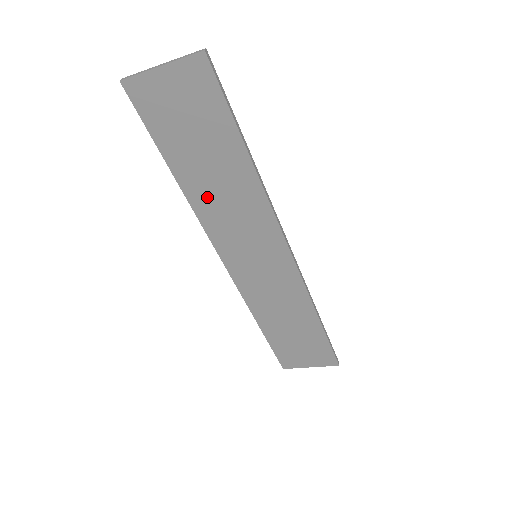
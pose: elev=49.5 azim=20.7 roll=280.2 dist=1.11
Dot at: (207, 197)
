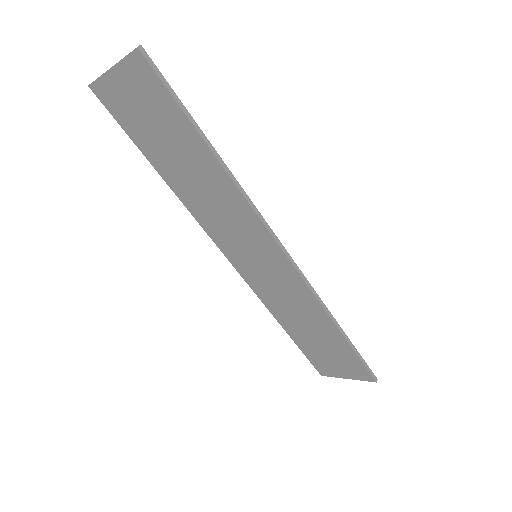
Dot at: (192, 195)
